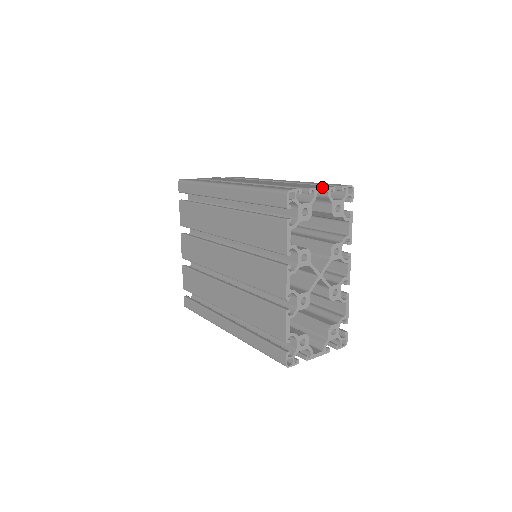
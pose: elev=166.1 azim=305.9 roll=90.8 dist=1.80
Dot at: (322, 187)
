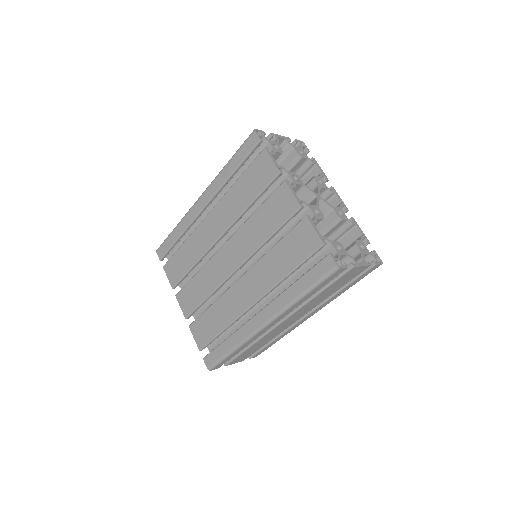
Dot at: (279, 135)
